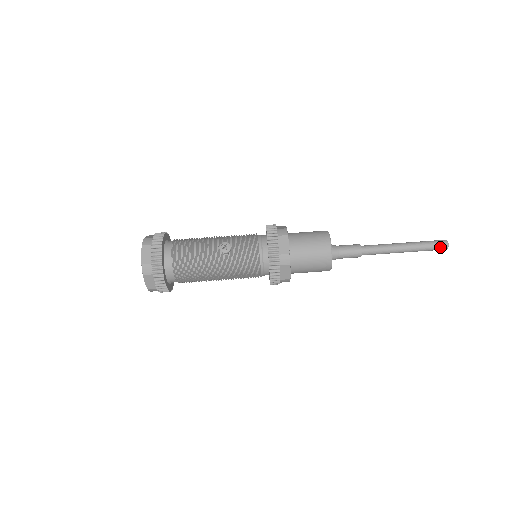
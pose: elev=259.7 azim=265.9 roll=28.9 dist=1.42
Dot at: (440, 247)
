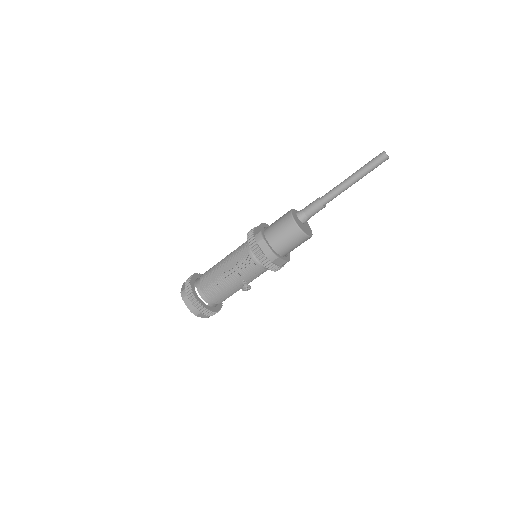
Dot at: occluded
